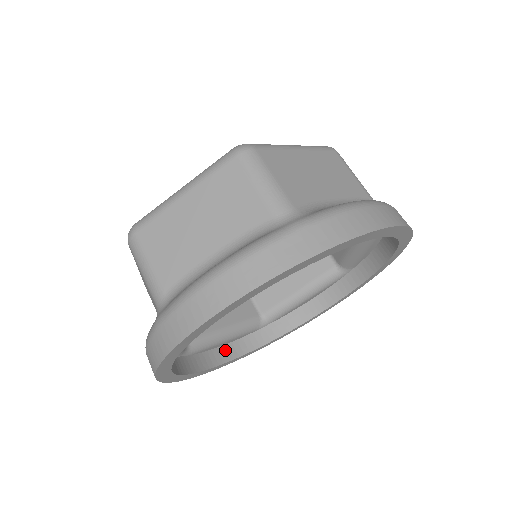
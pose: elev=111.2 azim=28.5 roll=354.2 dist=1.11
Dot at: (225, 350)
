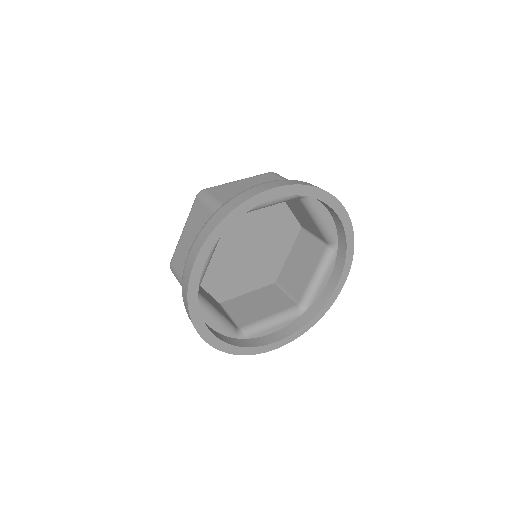
Dot at: (277, 334)
